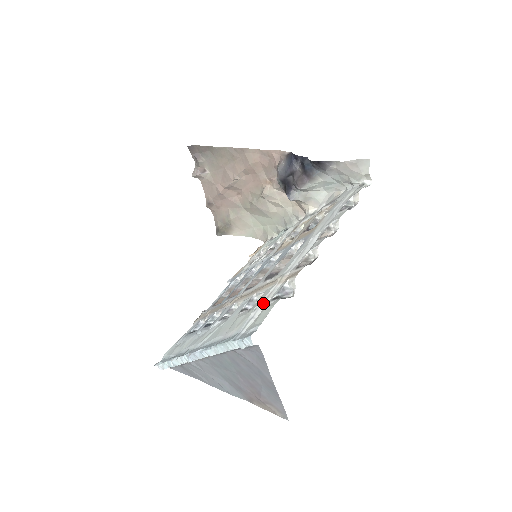
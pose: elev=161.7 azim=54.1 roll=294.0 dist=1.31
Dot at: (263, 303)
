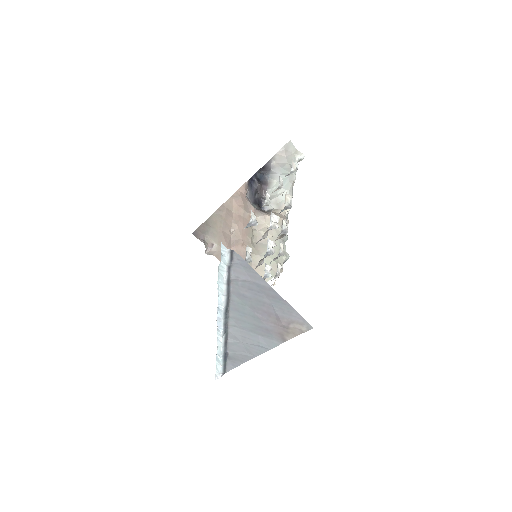
Dot at: occluded
